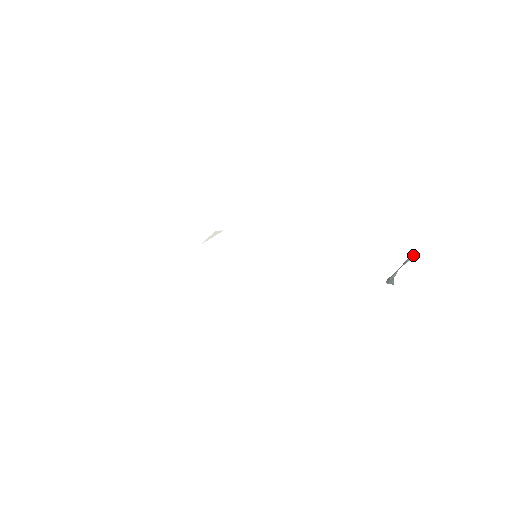
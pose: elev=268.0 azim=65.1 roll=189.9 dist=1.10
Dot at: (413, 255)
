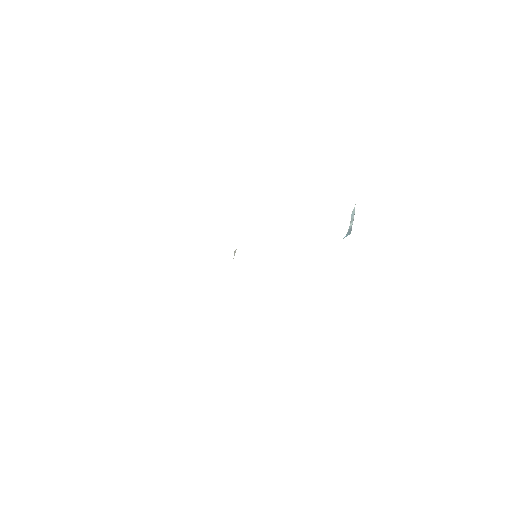
Dot at: (352, 211)
